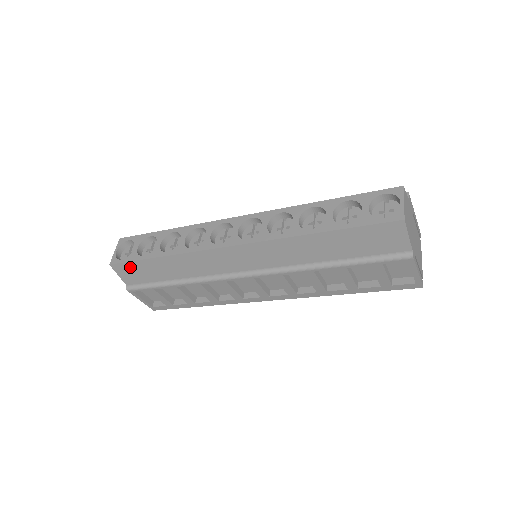
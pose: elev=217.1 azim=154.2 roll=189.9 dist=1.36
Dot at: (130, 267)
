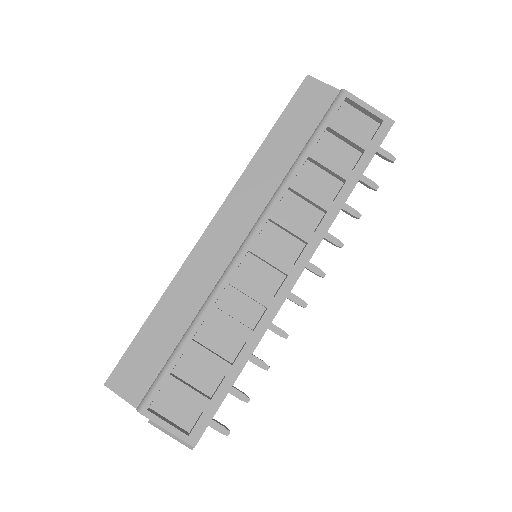
Dot at: (128, 364)
